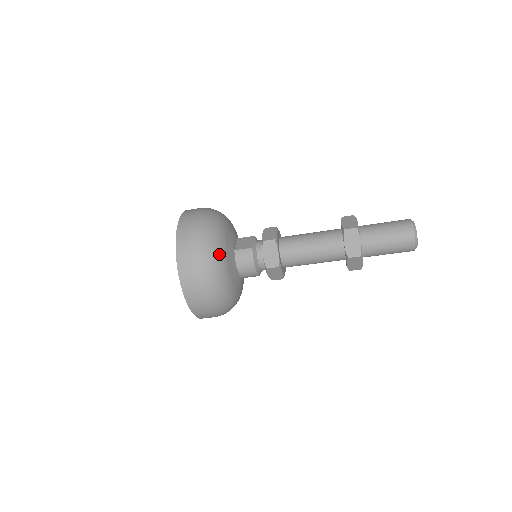
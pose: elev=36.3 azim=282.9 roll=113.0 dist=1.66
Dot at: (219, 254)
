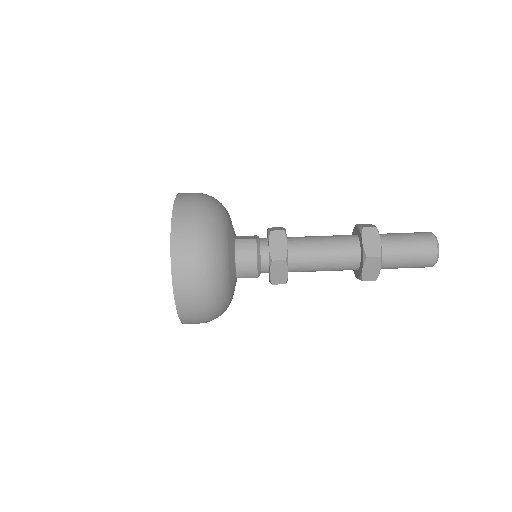
Dot at: (221, 230)
